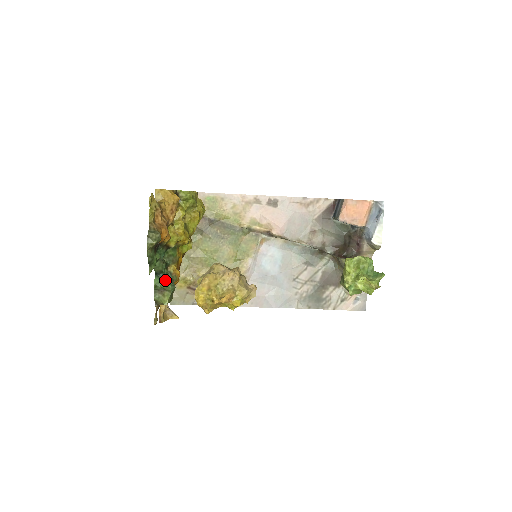
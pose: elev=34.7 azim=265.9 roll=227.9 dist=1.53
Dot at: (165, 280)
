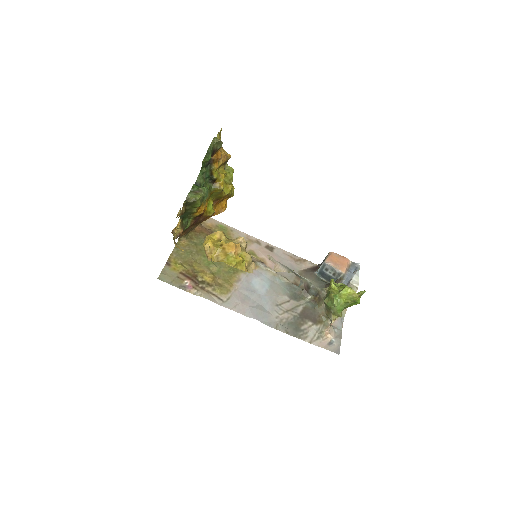
Dot at: (203, 187)
